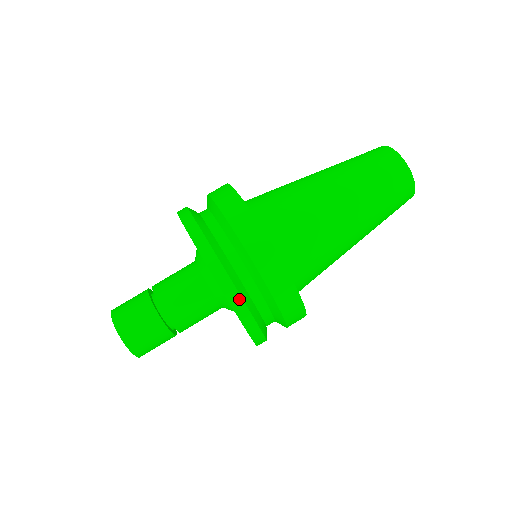
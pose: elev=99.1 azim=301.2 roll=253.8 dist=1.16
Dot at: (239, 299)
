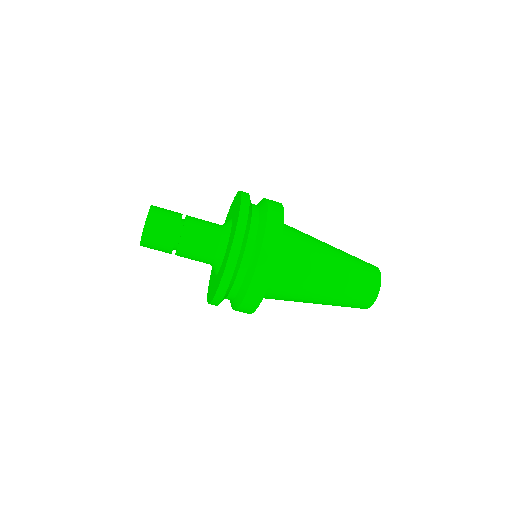
Dot at: (230, 277)
